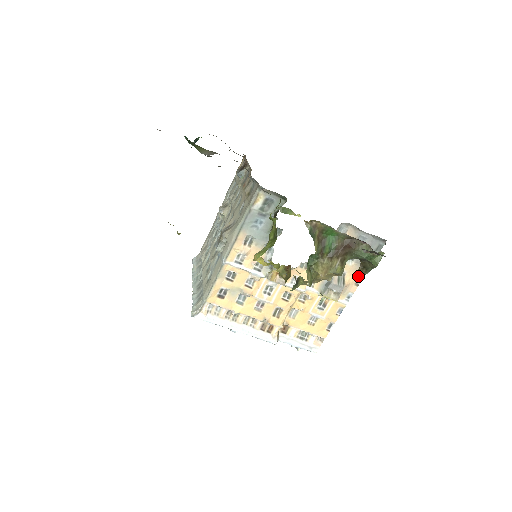
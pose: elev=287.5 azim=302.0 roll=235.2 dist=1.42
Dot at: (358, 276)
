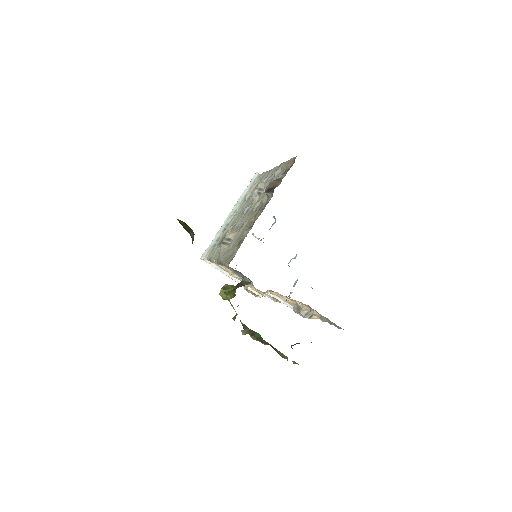
Dot at: occluded
